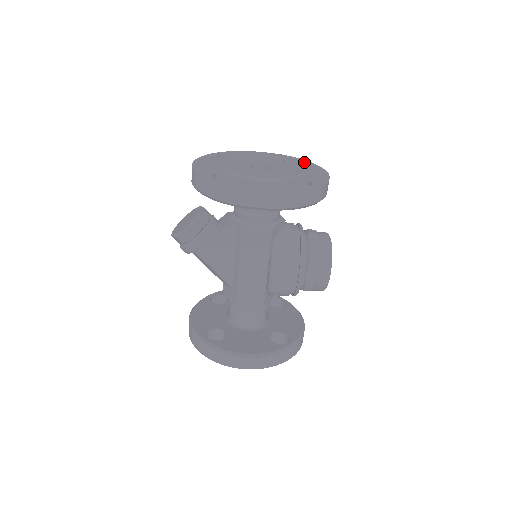
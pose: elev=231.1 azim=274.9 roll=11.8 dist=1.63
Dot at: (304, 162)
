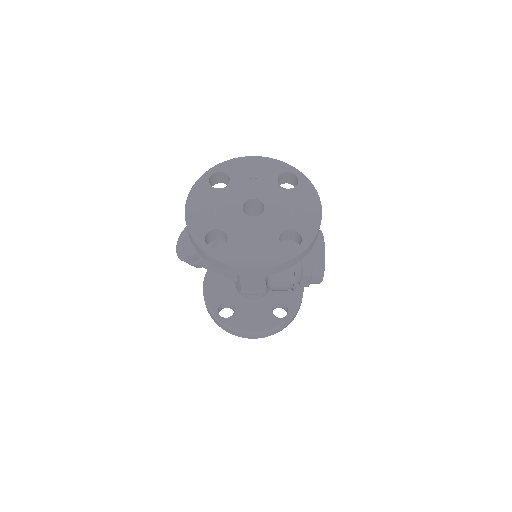
Dot at: (299, 179)
